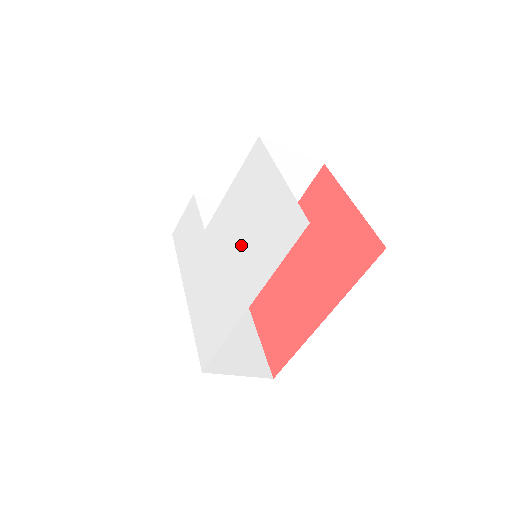
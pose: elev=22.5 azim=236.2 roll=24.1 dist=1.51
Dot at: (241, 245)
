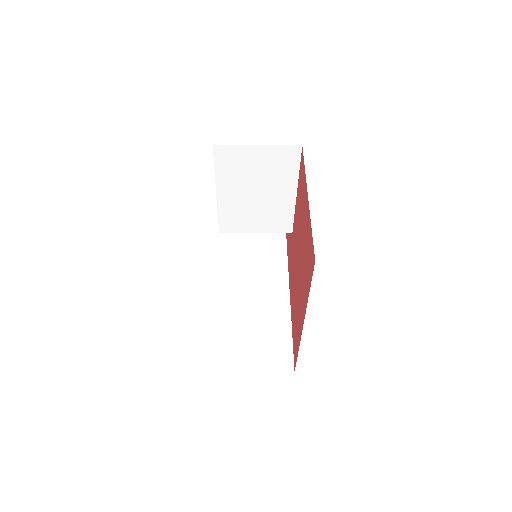
Dot at: occluded
